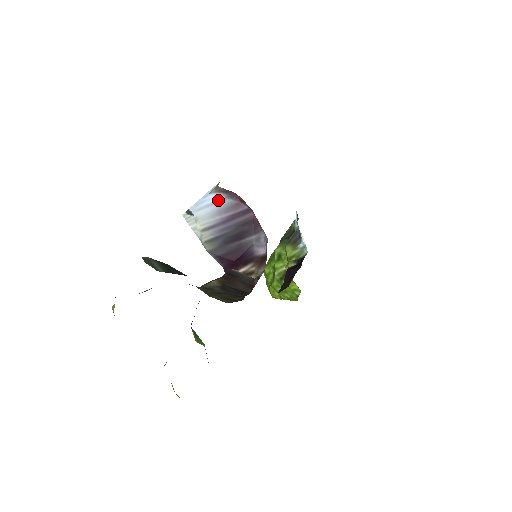
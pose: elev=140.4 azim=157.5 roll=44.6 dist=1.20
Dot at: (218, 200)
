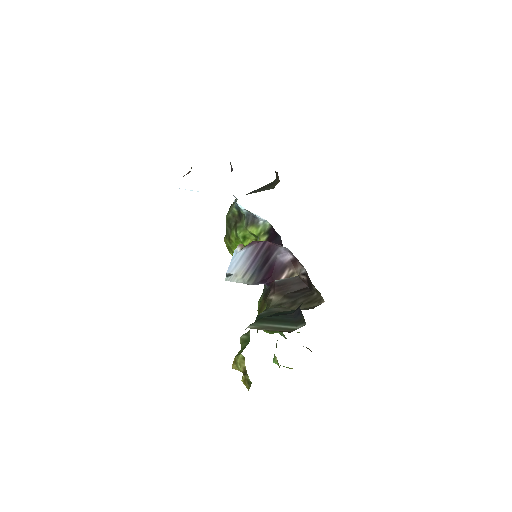
Dot at: (243, 253)
